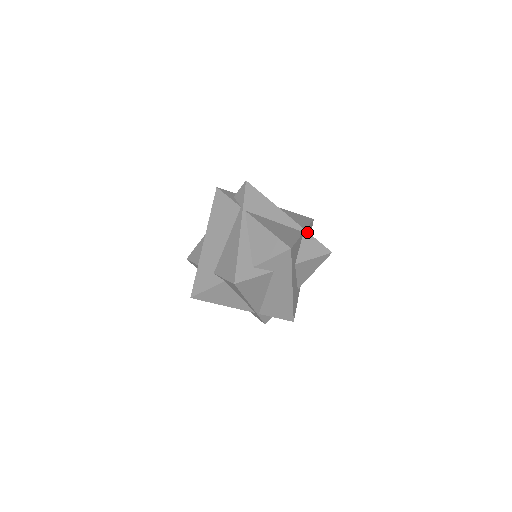
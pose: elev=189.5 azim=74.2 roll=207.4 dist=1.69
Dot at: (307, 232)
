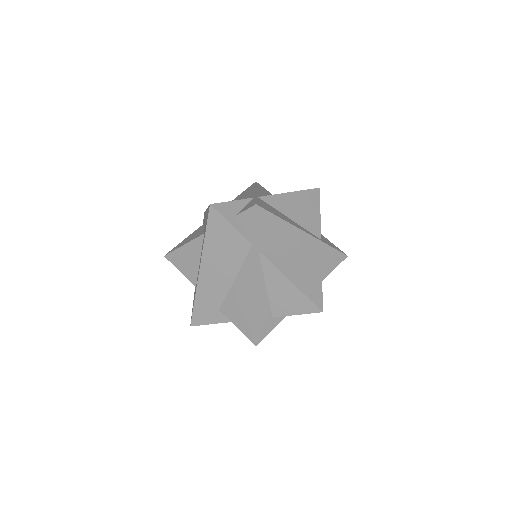
Dot at: (325, 244)
